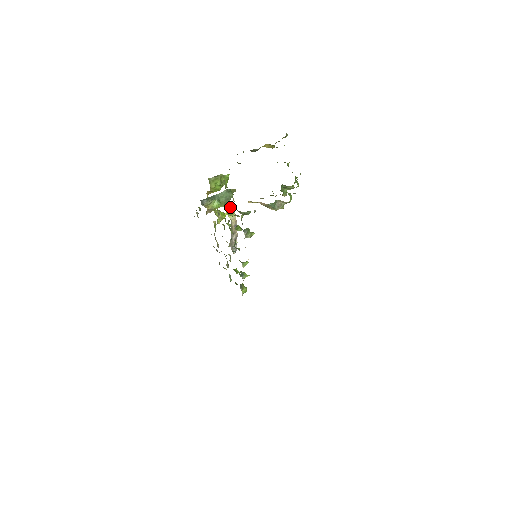
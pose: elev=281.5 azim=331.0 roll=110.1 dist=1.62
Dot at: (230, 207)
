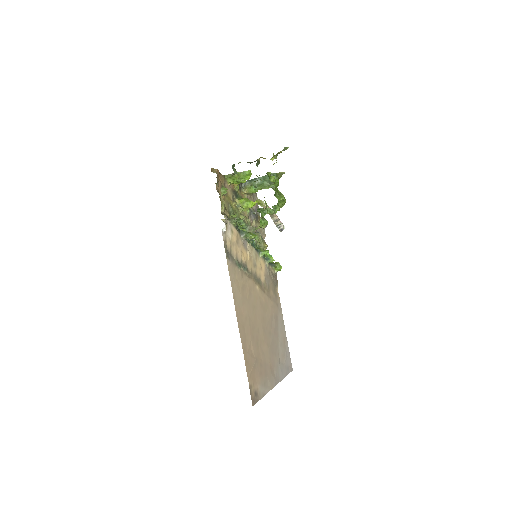
Dot at: occluded
